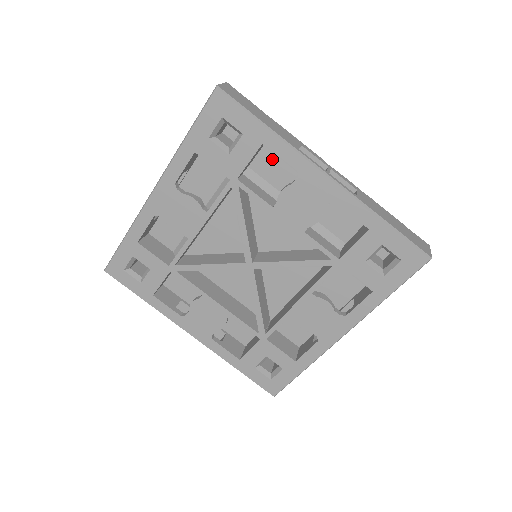
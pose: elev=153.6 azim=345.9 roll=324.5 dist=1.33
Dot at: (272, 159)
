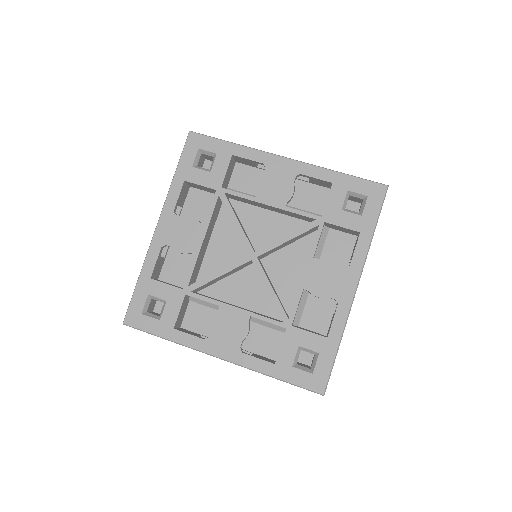
Dot at: (243, 175)
